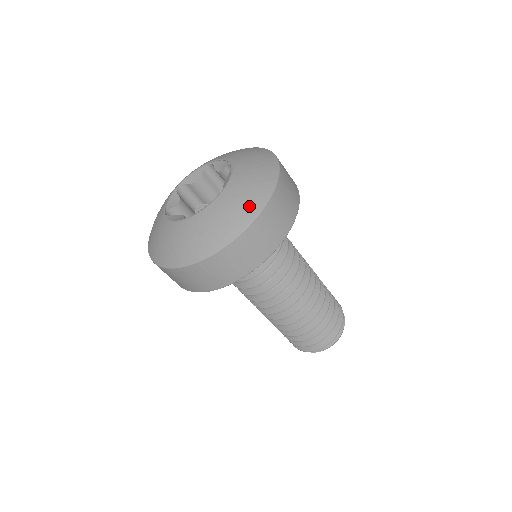
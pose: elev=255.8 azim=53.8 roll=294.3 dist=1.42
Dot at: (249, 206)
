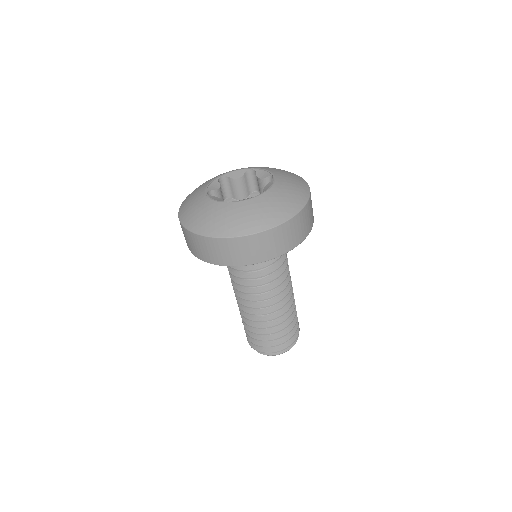
Dot at: (282, 211)
